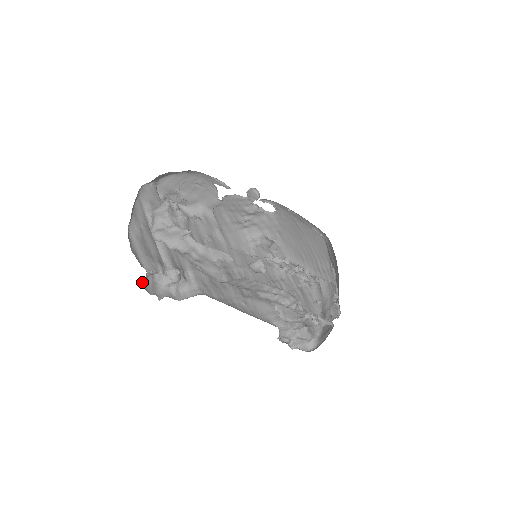
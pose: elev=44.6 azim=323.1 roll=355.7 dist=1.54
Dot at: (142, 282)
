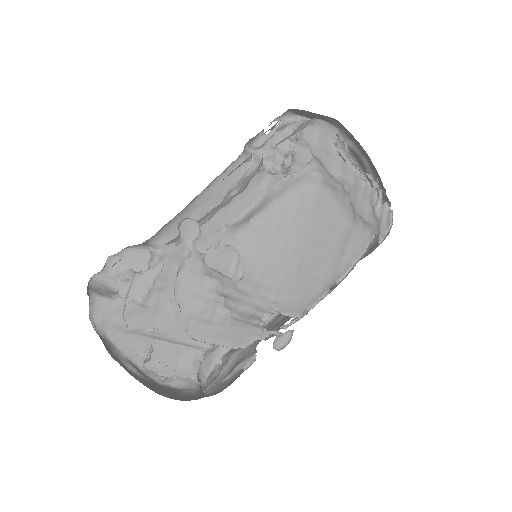
Dot at: occluded
